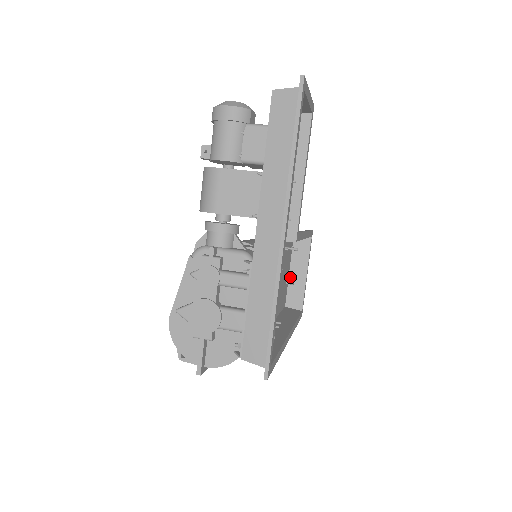
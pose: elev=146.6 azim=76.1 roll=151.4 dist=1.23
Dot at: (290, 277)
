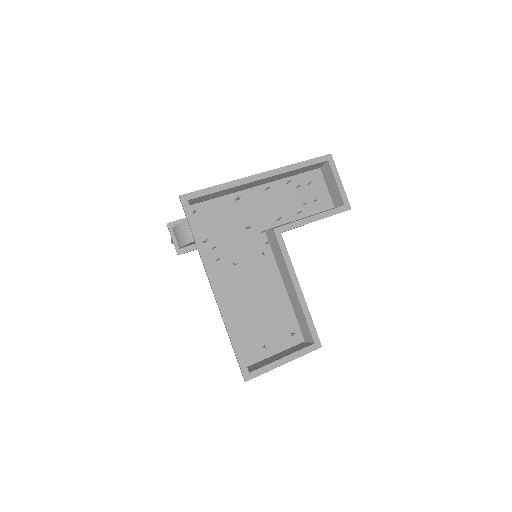
Dot at: (272, 356)
